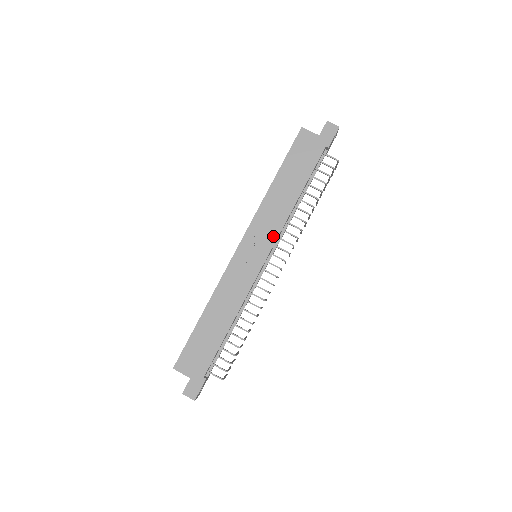
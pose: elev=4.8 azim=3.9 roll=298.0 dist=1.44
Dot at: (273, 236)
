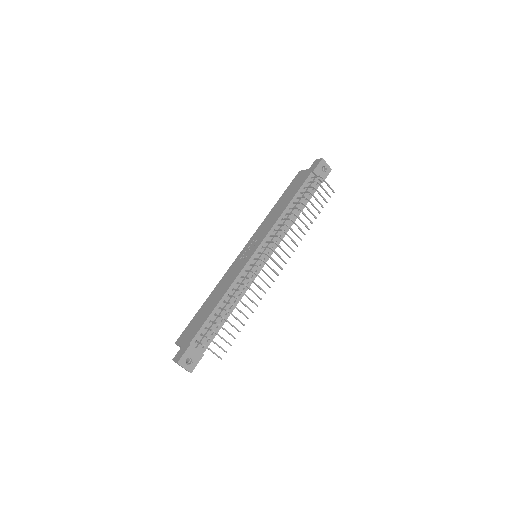
Dot at: (265, 234)
